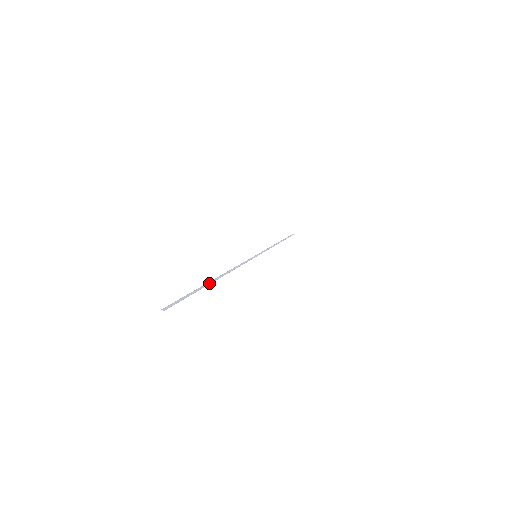
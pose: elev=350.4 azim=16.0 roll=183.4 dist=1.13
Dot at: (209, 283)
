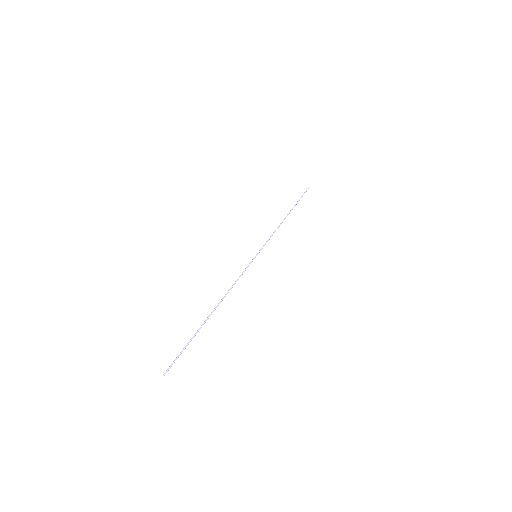
Dot at: (204, 323)
